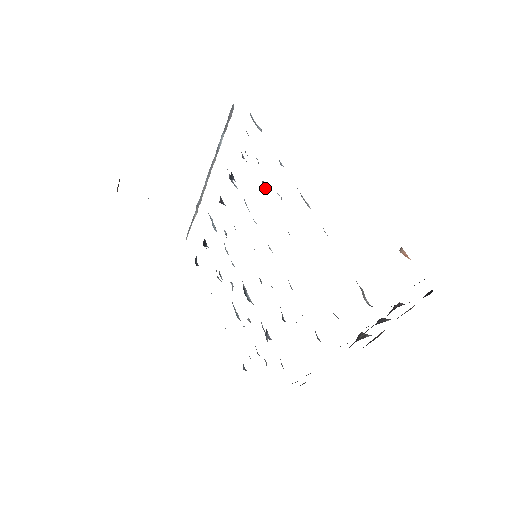
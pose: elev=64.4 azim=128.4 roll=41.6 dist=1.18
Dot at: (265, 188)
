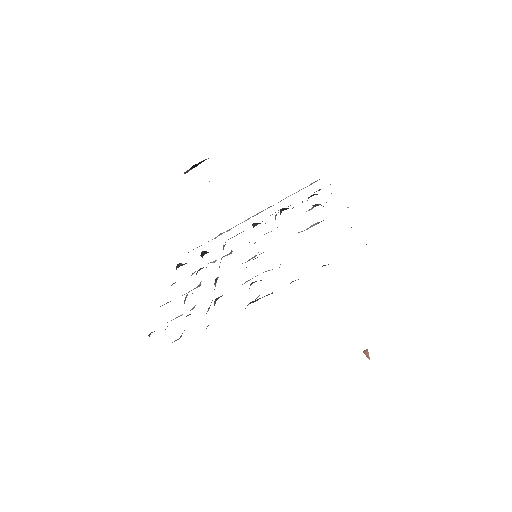
Dot at: occluded
